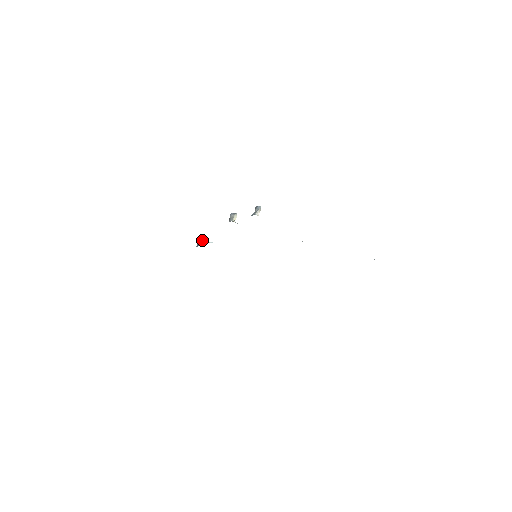
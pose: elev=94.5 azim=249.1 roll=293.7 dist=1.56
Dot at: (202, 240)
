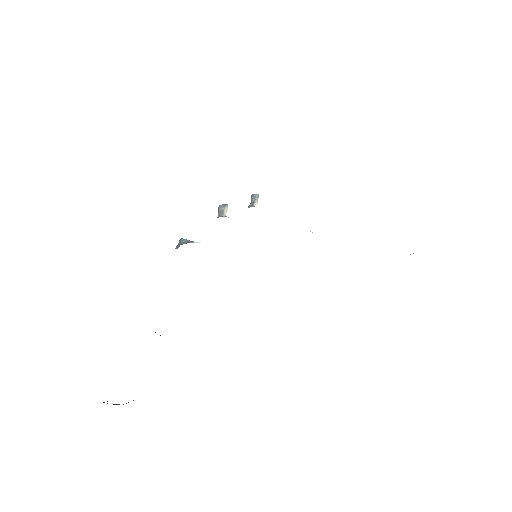
Dot at: (183, 240)
